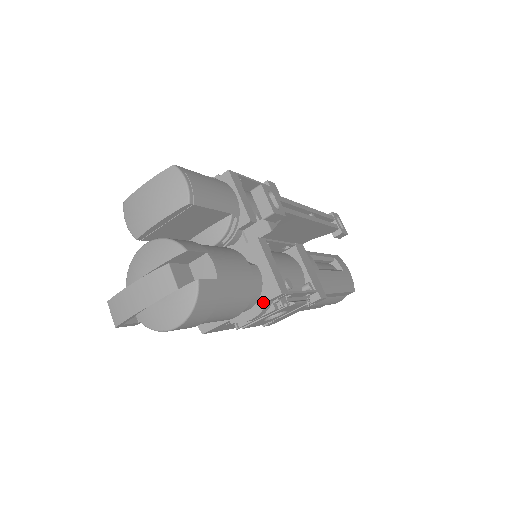
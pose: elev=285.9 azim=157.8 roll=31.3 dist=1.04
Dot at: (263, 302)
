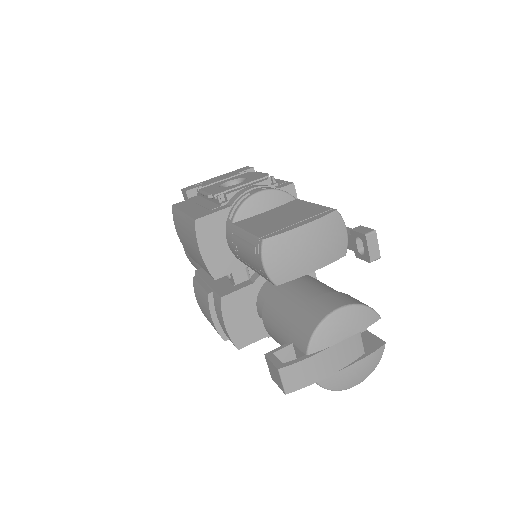
Dot at: occluded
